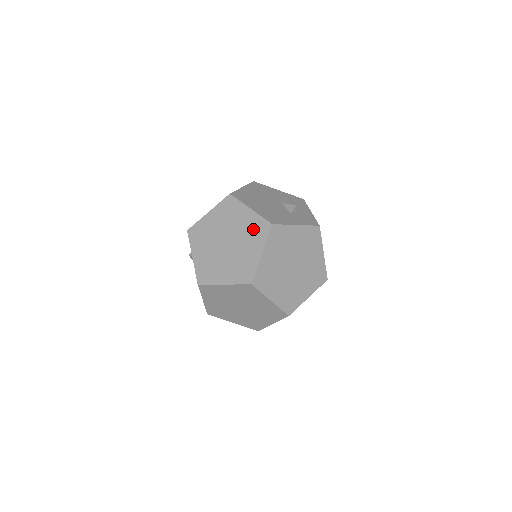
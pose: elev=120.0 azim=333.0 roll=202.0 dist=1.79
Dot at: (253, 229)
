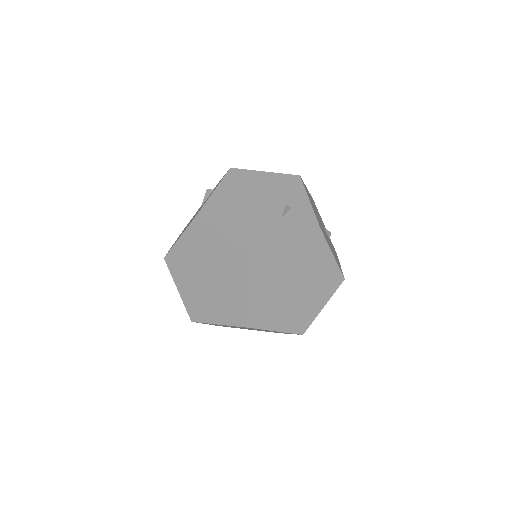
Dot at: (233, 262)
